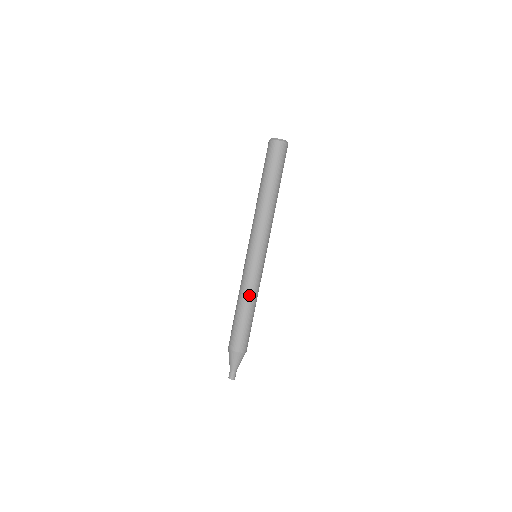
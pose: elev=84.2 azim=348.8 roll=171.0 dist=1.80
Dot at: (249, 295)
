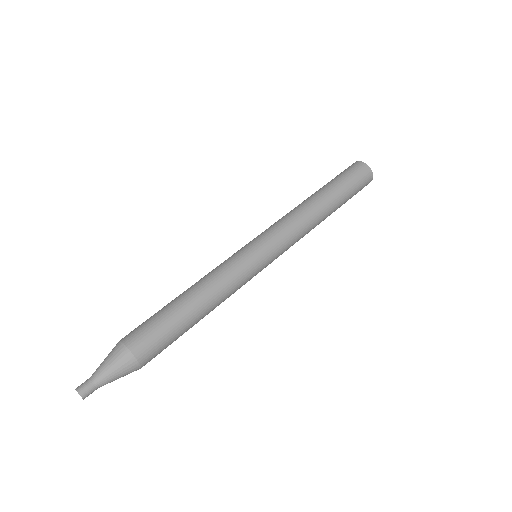
Dot at: (208, 280)
